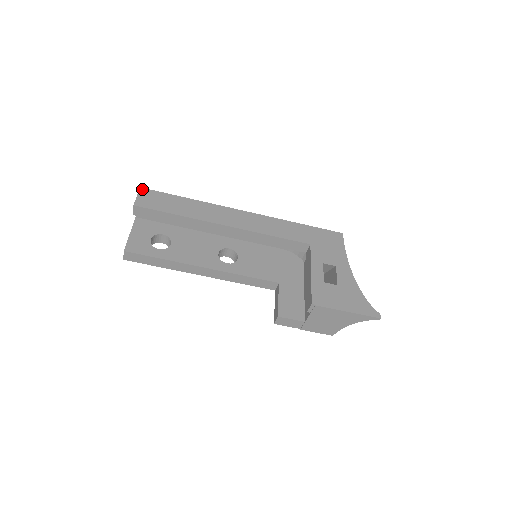
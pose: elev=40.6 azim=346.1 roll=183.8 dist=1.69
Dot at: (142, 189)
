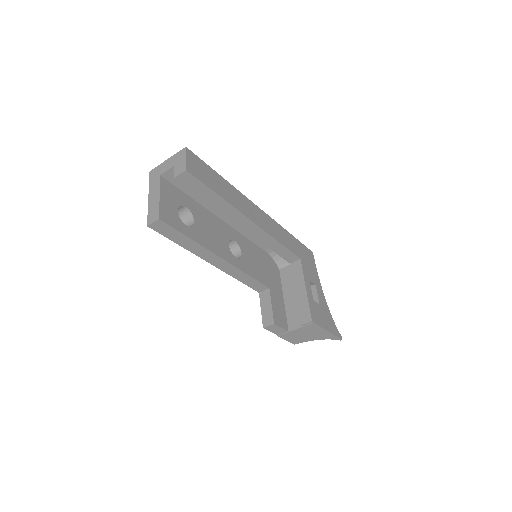
Dot at: (188, 150)
